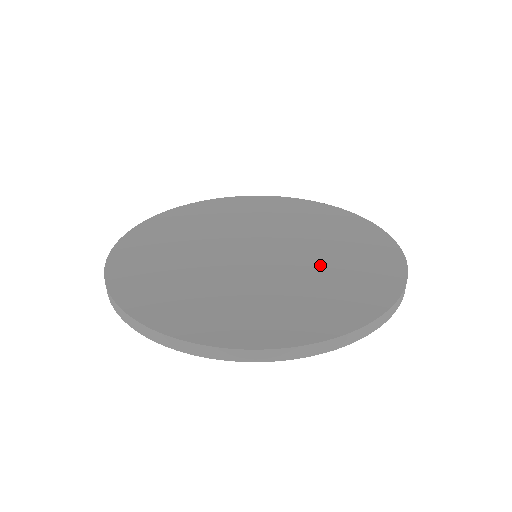
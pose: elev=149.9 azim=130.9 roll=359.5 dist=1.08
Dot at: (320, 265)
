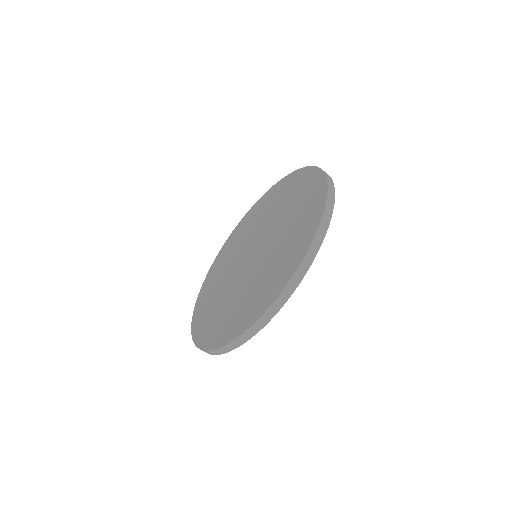
Dot at: (284, 219)
